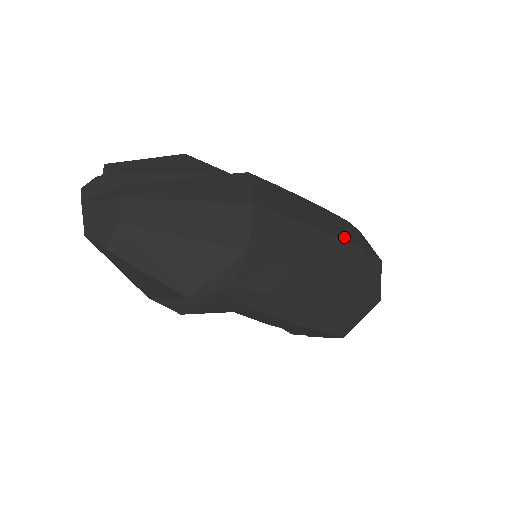
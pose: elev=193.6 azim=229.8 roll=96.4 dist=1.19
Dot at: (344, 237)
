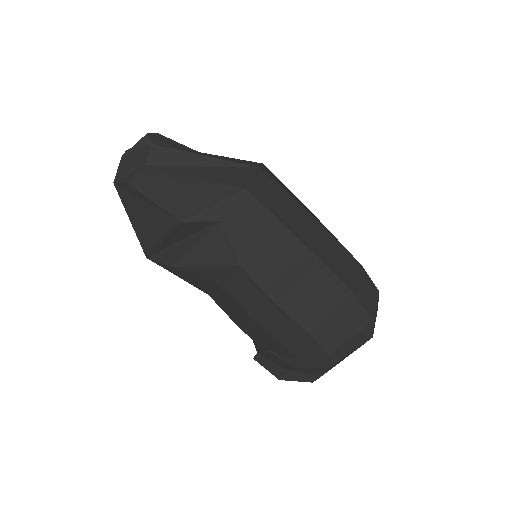
Dot at: (341, 244)
